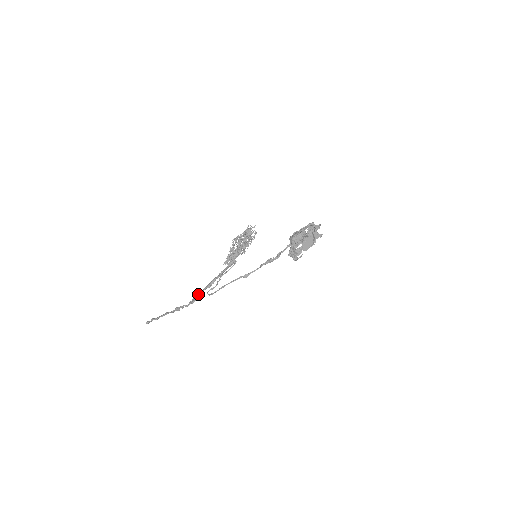
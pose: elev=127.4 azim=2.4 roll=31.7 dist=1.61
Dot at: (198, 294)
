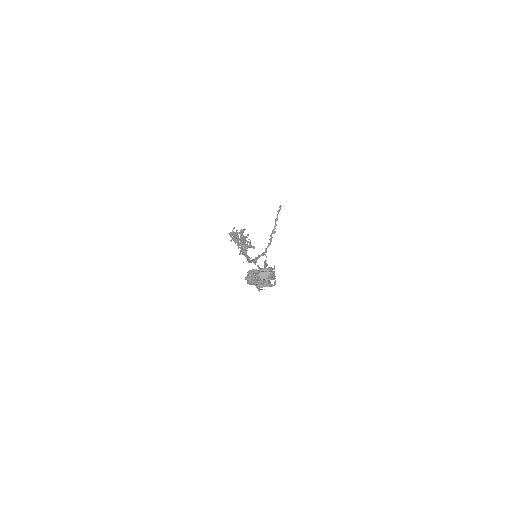
Dot at: occluded
